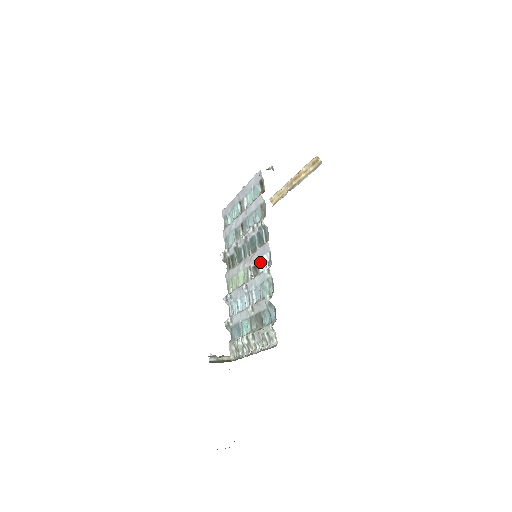
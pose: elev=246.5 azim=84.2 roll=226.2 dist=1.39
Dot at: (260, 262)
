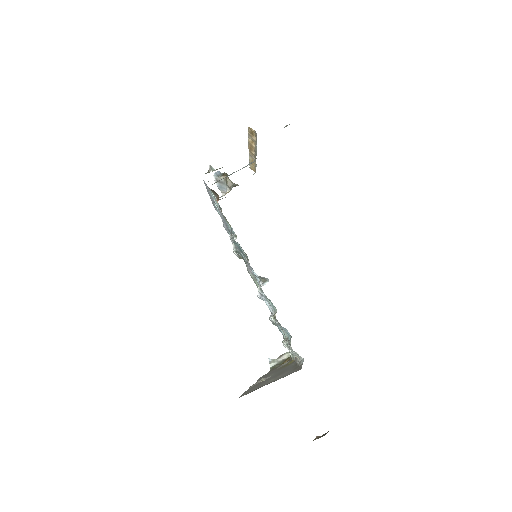
Dot at: occluded
